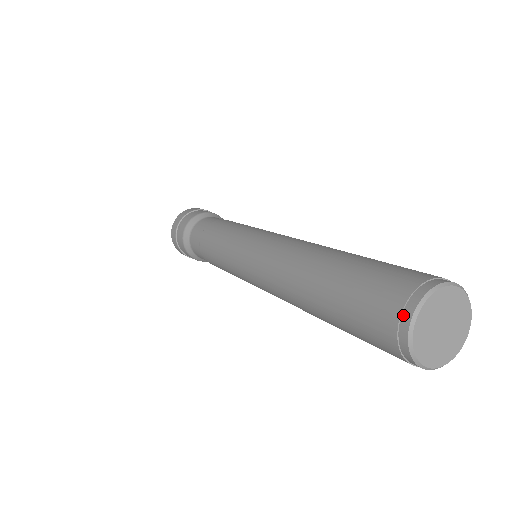
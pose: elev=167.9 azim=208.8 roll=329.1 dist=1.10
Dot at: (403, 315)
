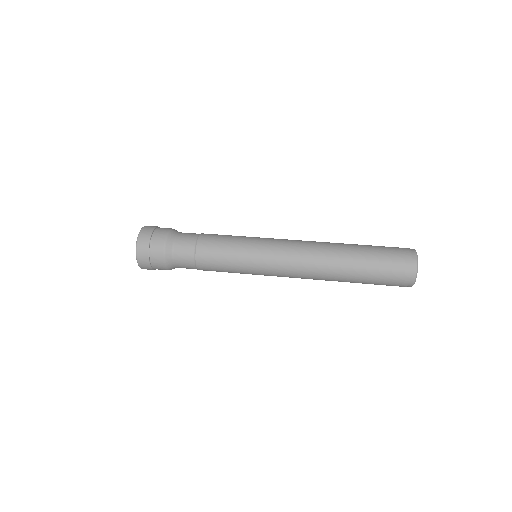
Dot at: (413, 257)
